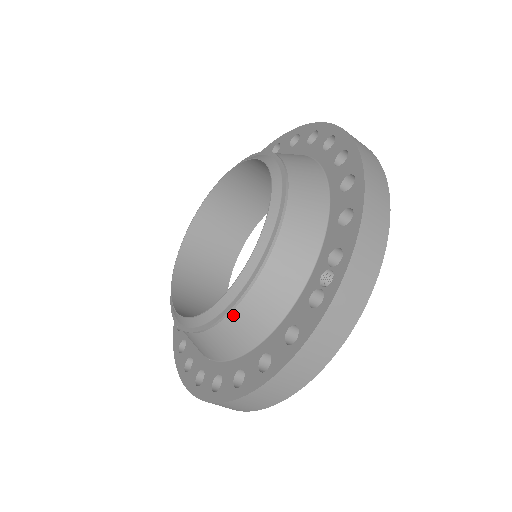
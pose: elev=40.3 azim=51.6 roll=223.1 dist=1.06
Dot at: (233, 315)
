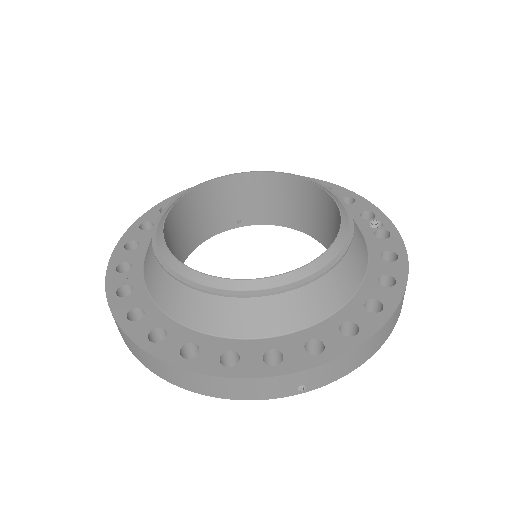
Dot at: (352, 246)
